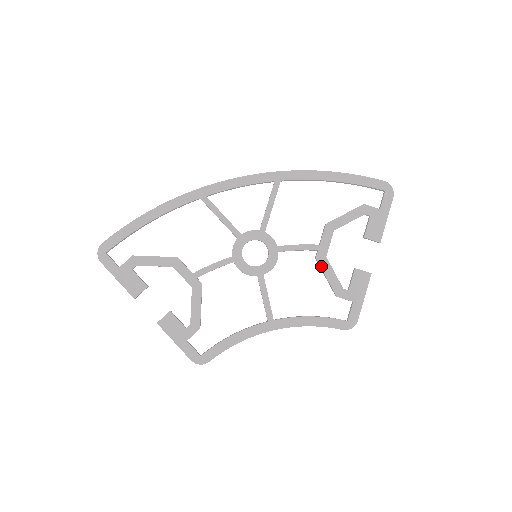
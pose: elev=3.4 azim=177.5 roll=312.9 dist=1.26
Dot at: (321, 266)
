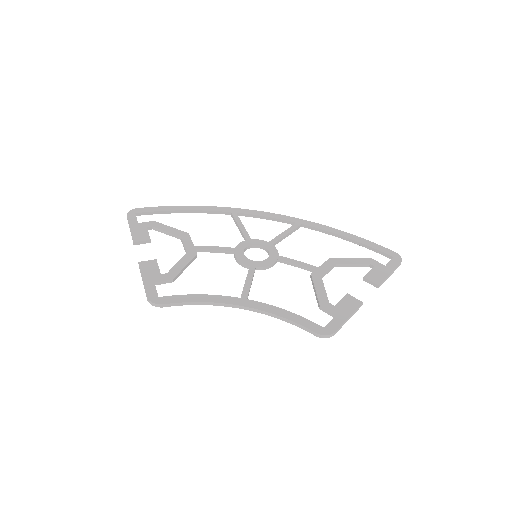
Dot at: (313, 280)
